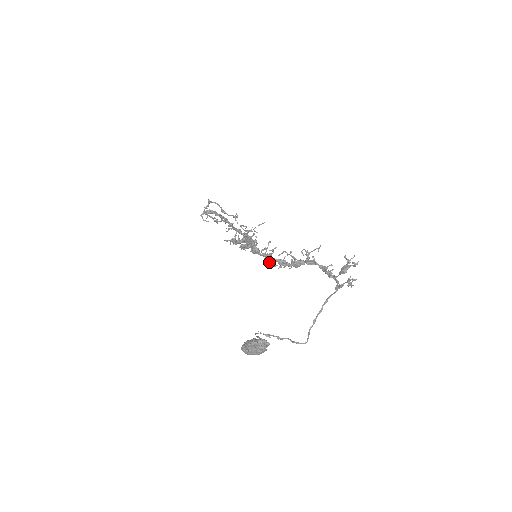
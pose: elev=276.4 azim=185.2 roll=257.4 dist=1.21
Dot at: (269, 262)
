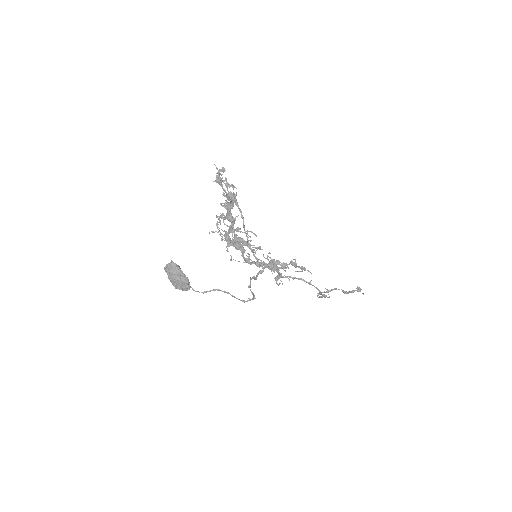
Dot at: (245, 245)
